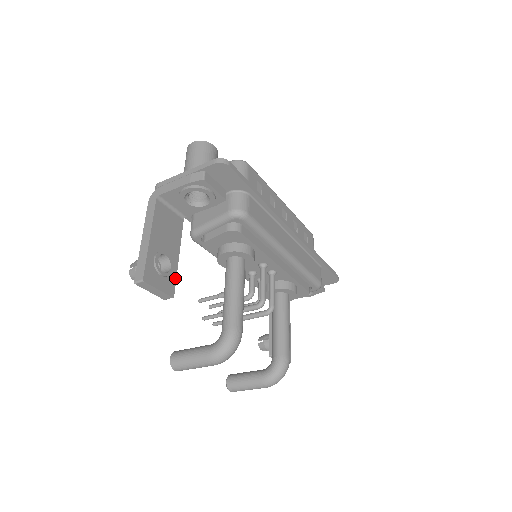
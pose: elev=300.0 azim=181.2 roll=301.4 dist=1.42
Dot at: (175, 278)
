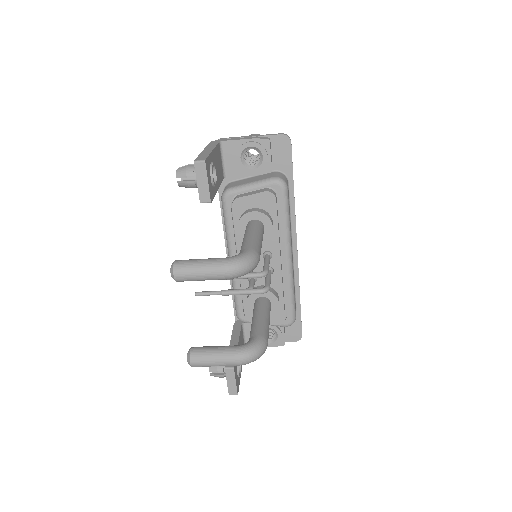
Dot at: (214, 195)
